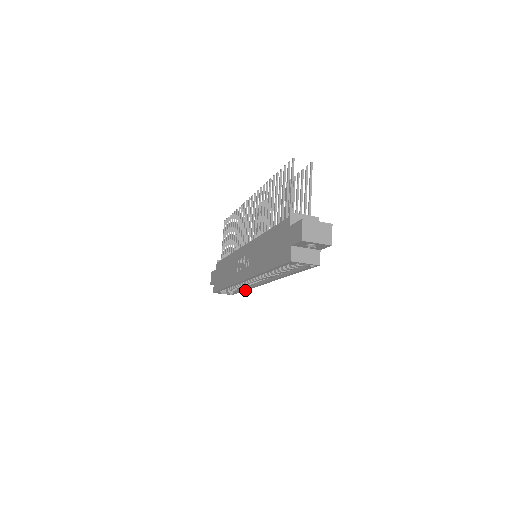
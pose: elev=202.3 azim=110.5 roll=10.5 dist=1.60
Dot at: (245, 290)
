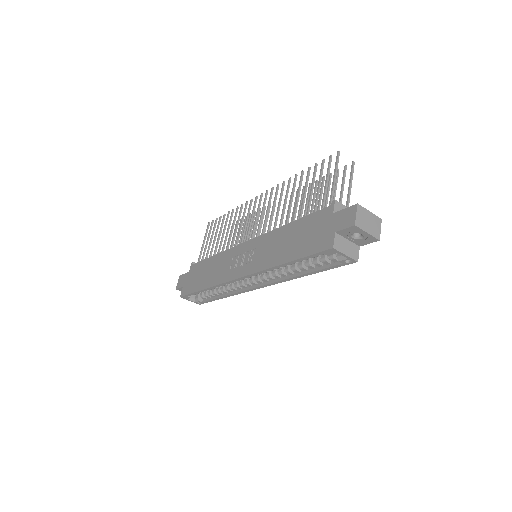
Dot at: (224, 297)
